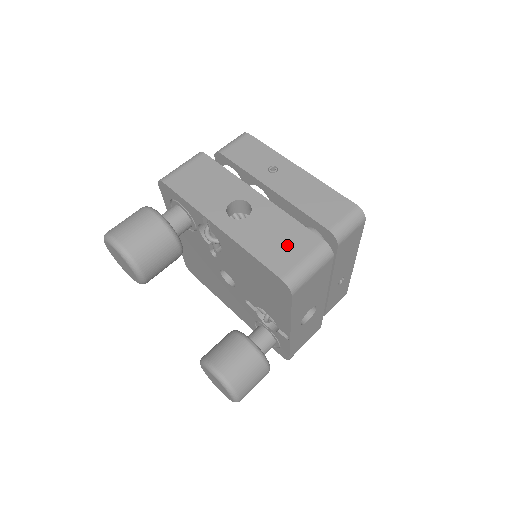
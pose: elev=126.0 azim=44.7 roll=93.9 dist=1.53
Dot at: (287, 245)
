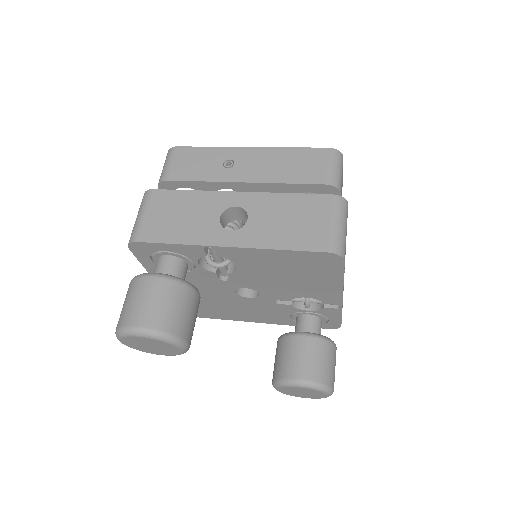
Dot at: (306, 220)
